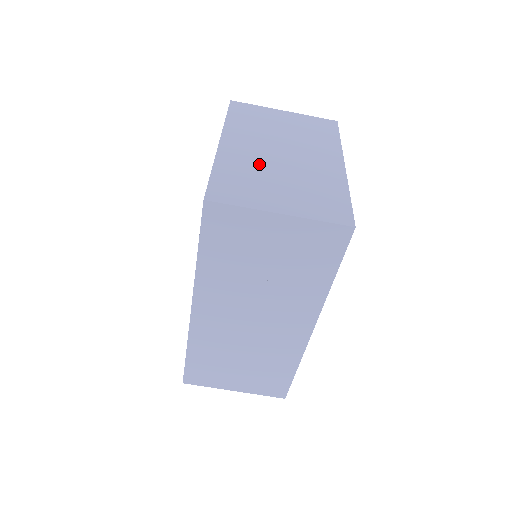
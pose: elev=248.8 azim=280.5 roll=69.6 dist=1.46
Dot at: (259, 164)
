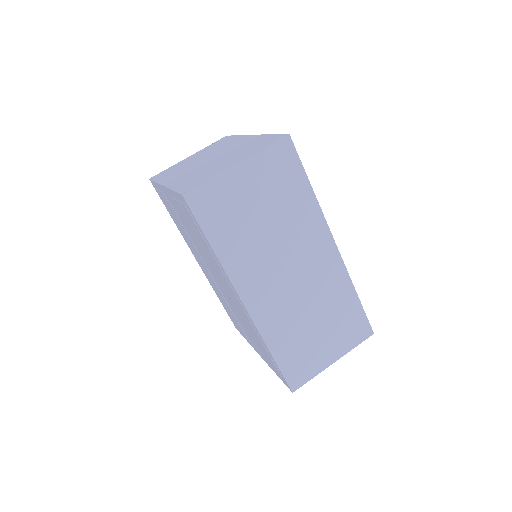
Dot at: (199, 170)
